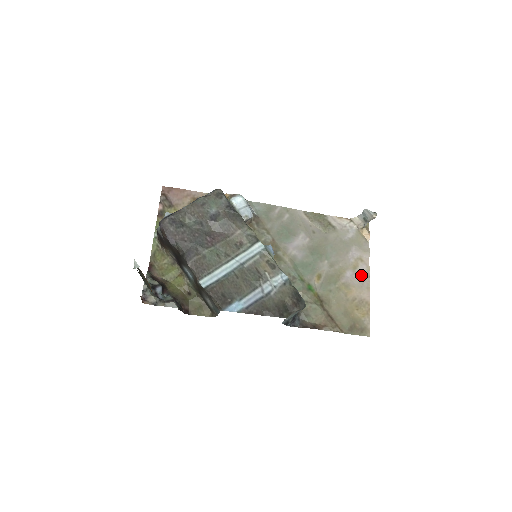
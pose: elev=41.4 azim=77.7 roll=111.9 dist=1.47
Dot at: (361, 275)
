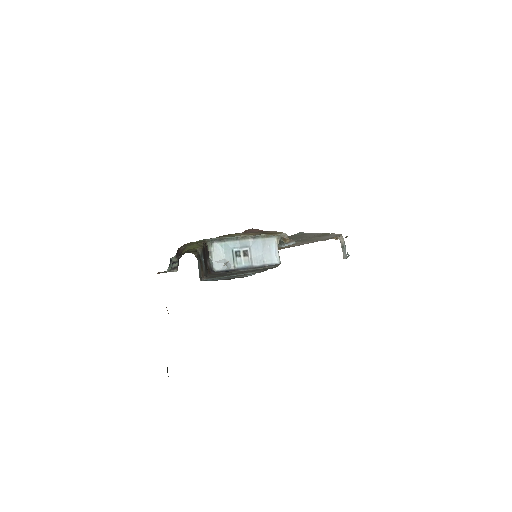
Dot at: occluded
